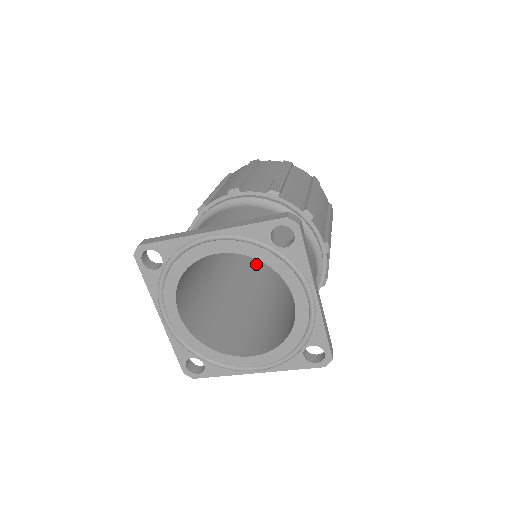
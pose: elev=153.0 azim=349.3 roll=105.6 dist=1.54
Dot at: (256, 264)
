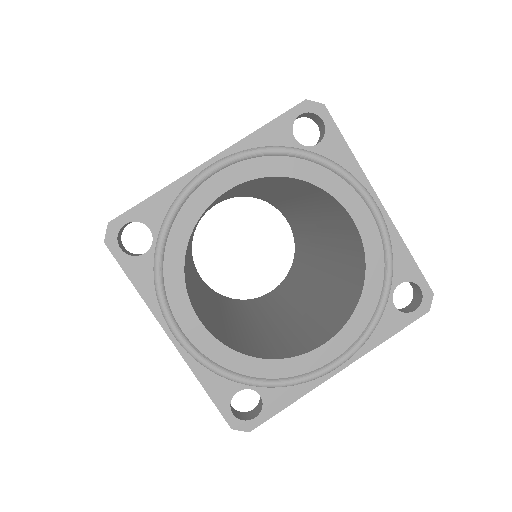
Dot at: (247, 304)
